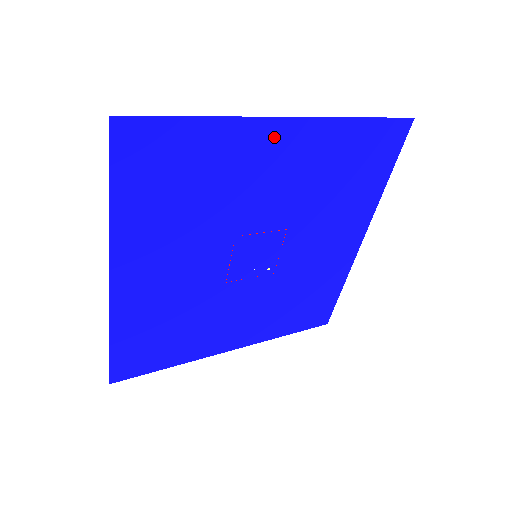
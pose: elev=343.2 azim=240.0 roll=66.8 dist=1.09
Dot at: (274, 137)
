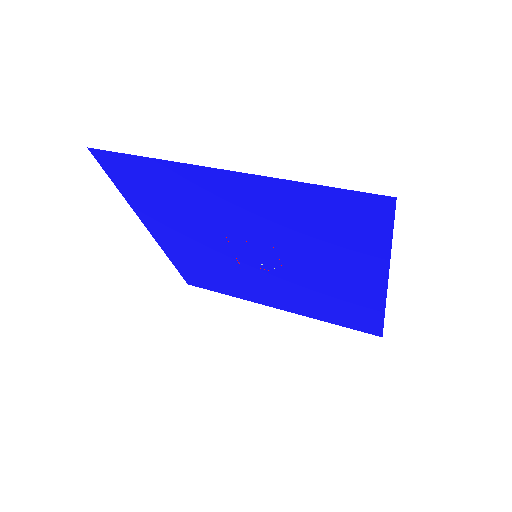
Dot at: (215, 180)
